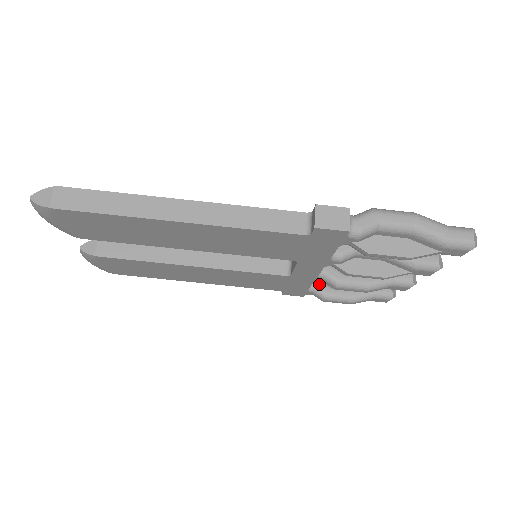
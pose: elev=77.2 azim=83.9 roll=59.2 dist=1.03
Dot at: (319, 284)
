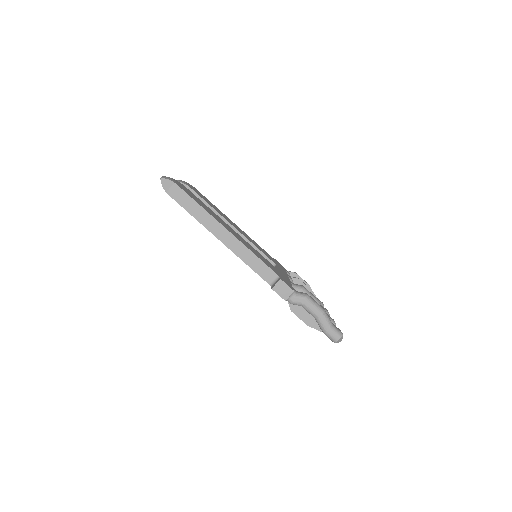
Dot at: occluded
